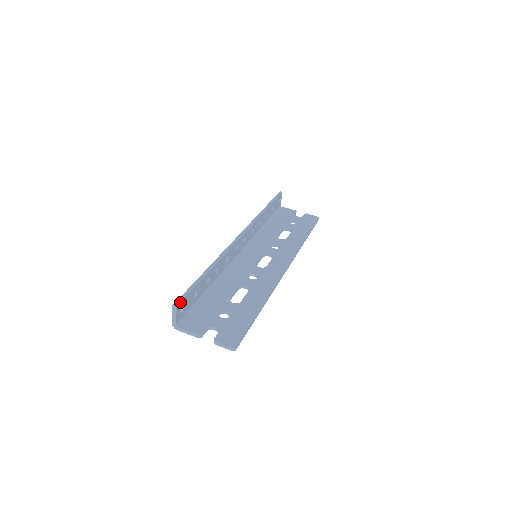
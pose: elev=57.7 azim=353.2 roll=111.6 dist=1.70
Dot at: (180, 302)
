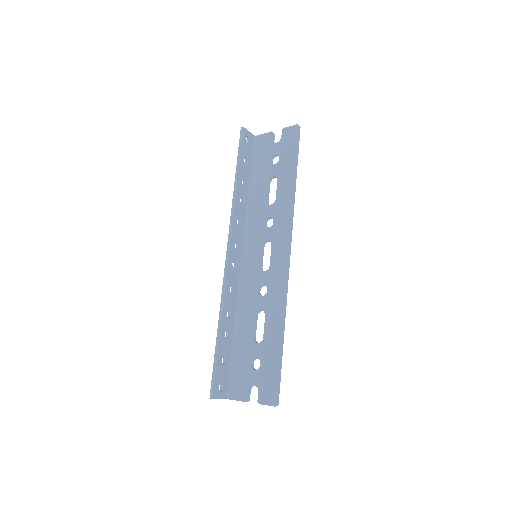
Dot at: (213, 391)
